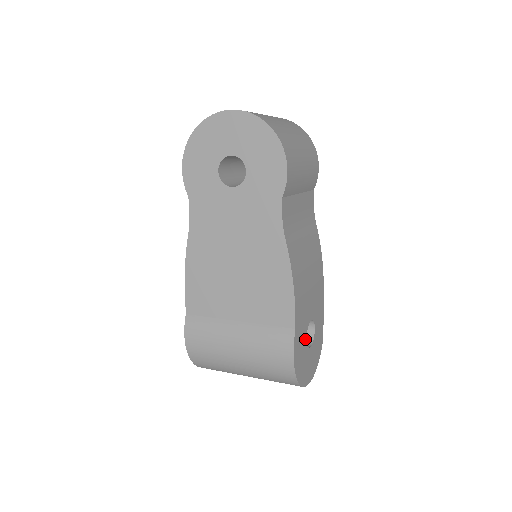
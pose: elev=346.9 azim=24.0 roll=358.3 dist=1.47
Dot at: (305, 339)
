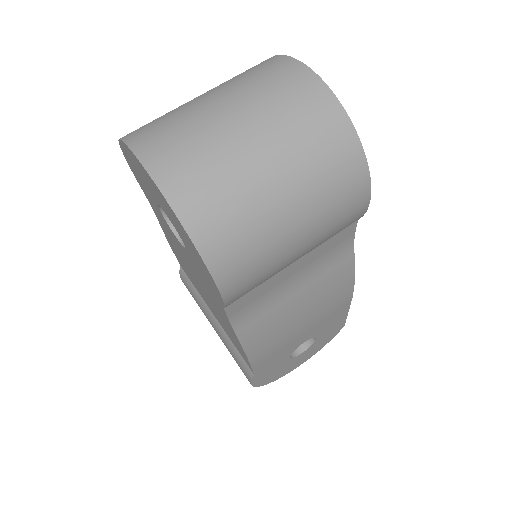
Dot at: (285, 359)
